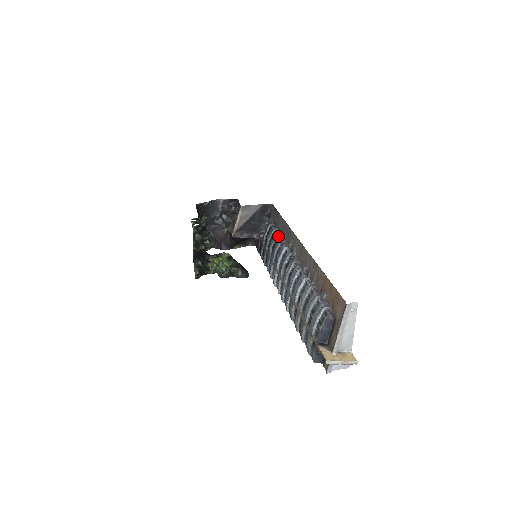
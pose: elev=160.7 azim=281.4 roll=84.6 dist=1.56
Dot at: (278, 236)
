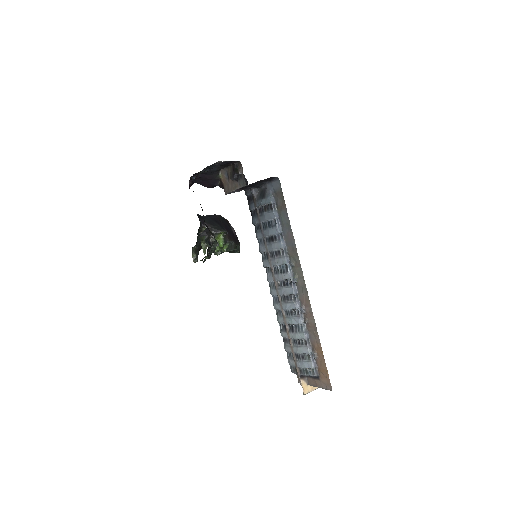
Dot at: (280, 235)
